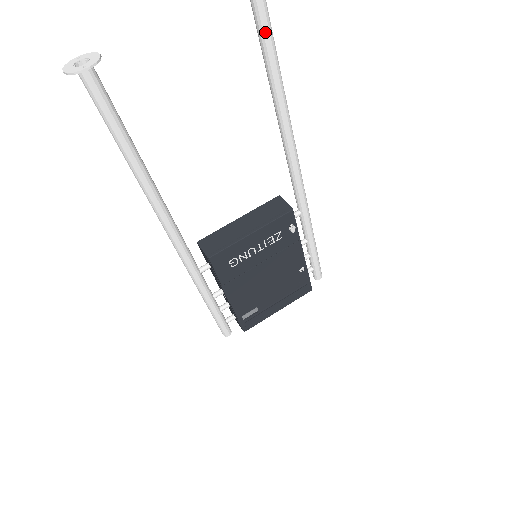
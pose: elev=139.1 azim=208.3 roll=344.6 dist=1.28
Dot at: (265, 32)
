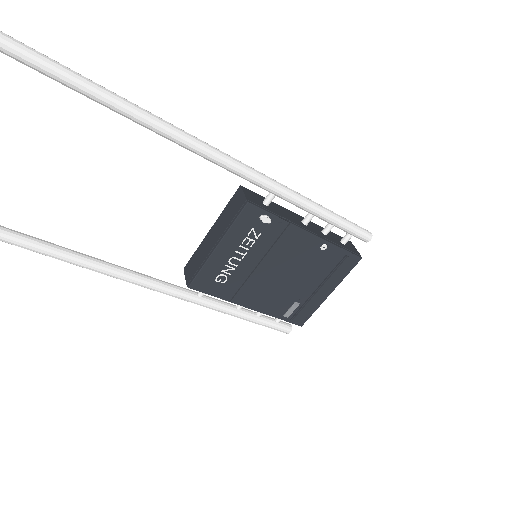
Dot at: (41, 69)
